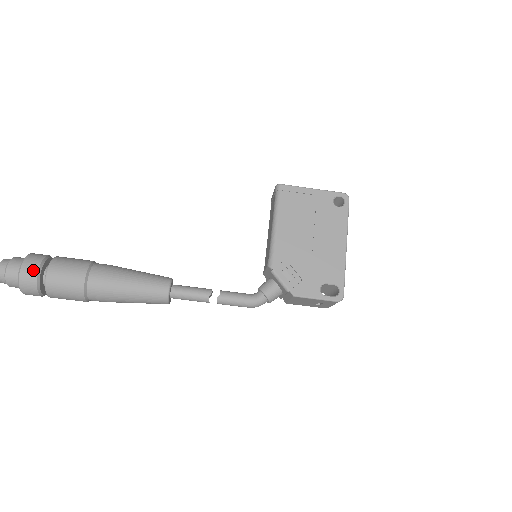
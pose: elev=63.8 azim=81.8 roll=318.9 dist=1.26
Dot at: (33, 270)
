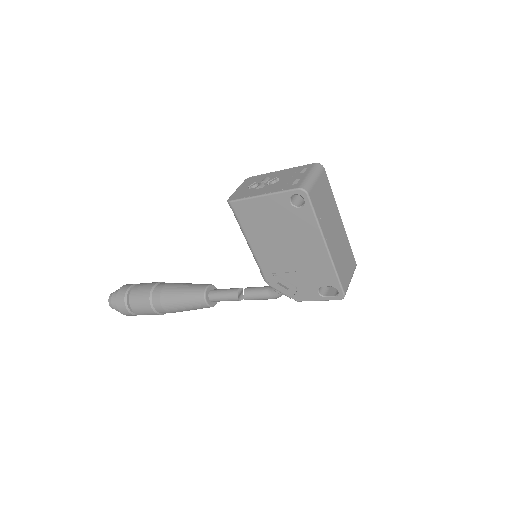
Dot at: (124, 310)
